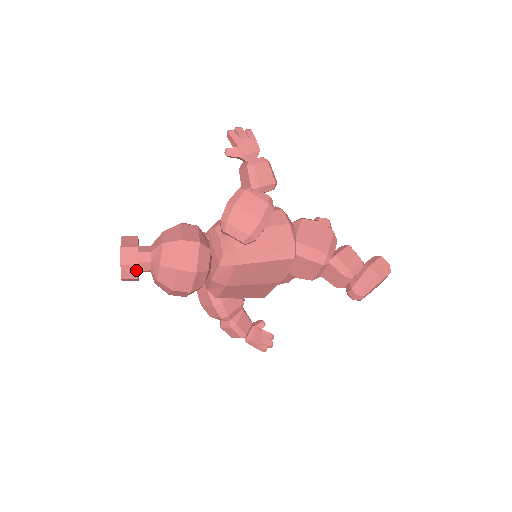
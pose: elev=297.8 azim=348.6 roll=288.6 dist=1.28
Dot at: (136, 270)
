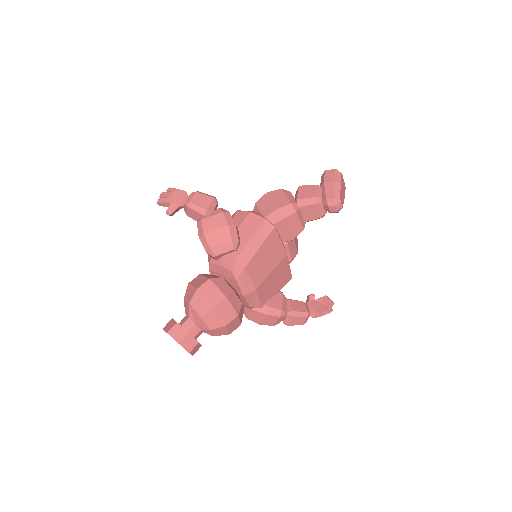
Dot at: (191, 337)
